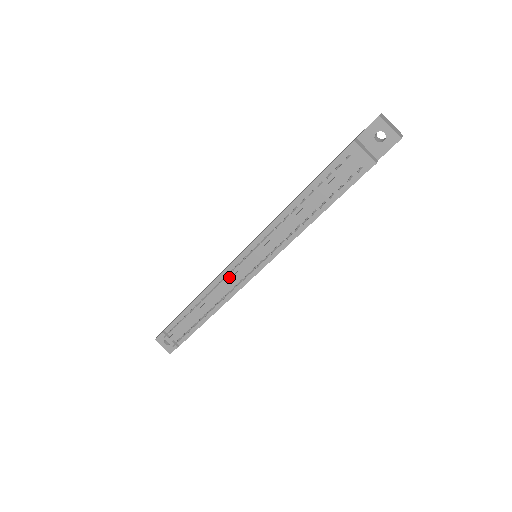
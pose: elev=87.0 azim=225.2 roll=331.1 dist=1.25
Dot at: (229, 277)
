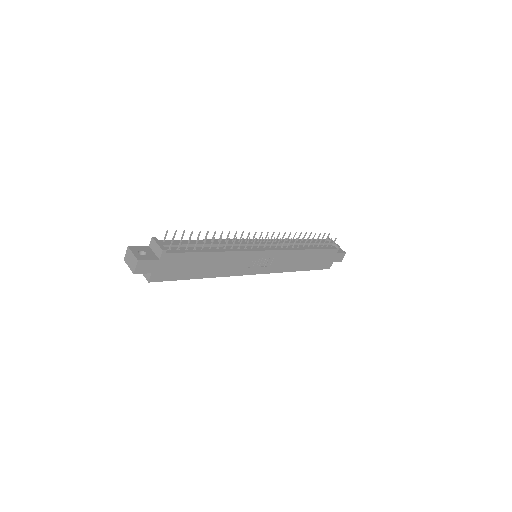
Dot at: occluded
